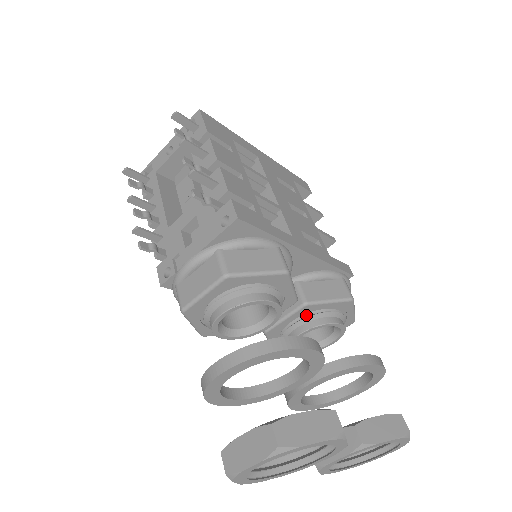
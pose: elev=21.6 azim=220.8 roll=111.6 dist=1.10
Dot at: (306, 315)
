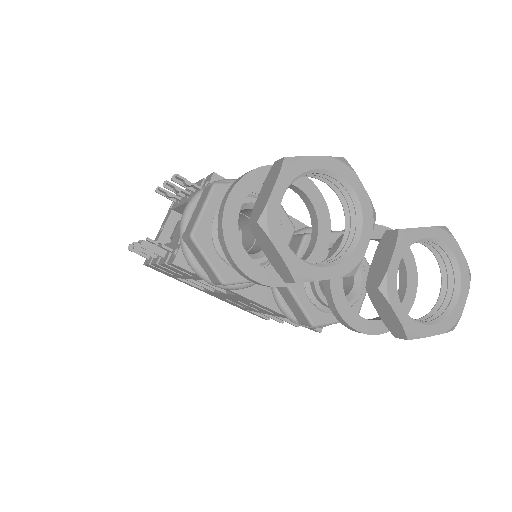
Dot at: occluded
